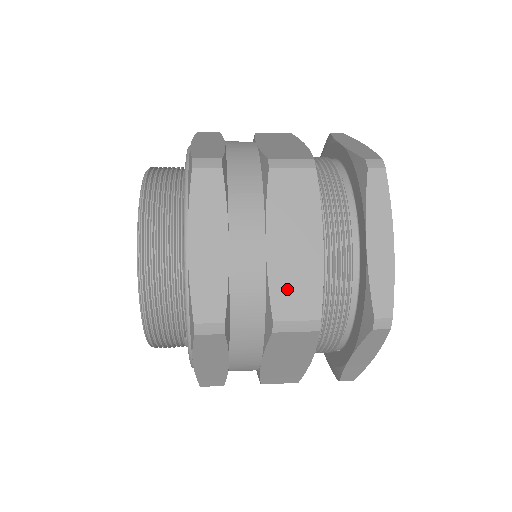
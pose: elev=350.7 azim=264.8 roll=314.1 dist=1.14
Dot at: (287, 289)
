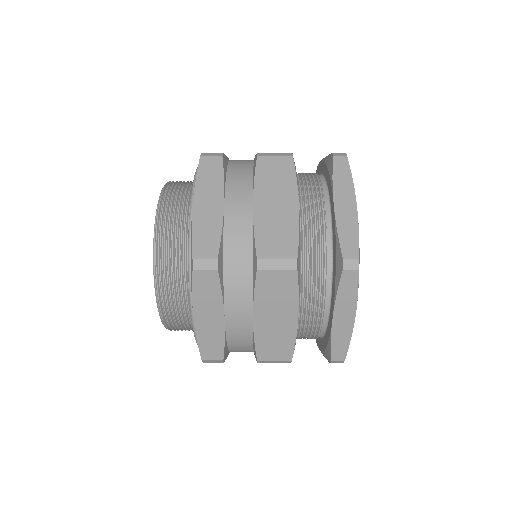
Dot at: (268, 344)
